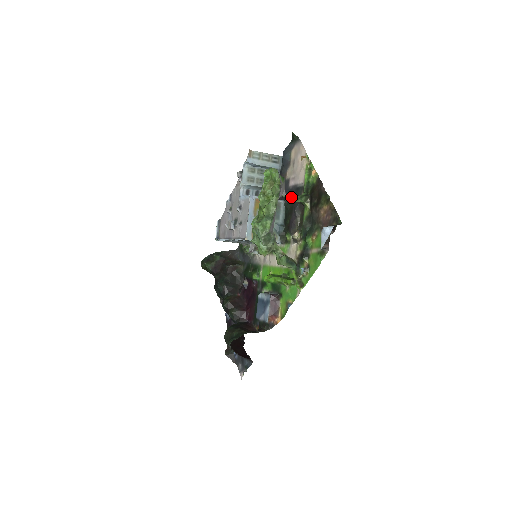
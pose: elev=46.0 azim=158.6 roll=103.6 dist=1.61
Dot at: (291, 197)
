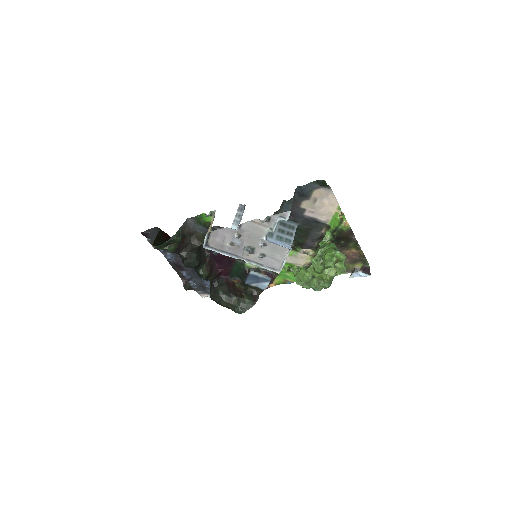
Dot at: (307, 224)
